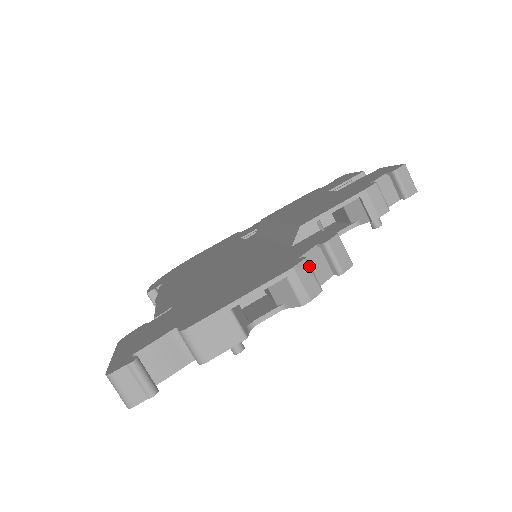
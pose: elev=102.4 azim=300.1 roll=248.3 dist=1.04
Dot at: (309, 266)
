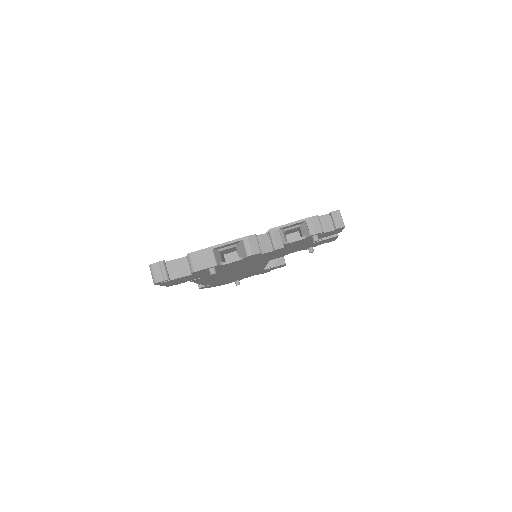
Dot at: (256, 239)
